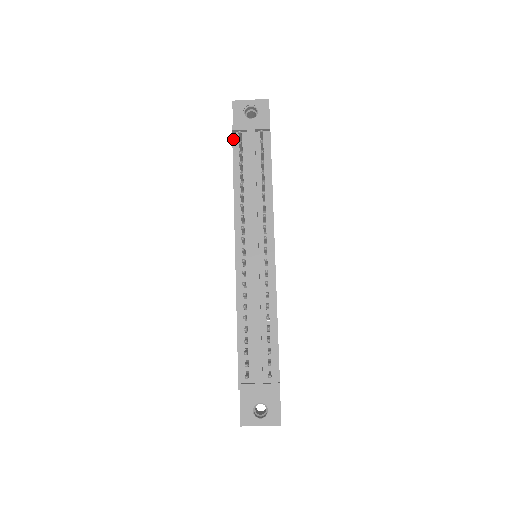
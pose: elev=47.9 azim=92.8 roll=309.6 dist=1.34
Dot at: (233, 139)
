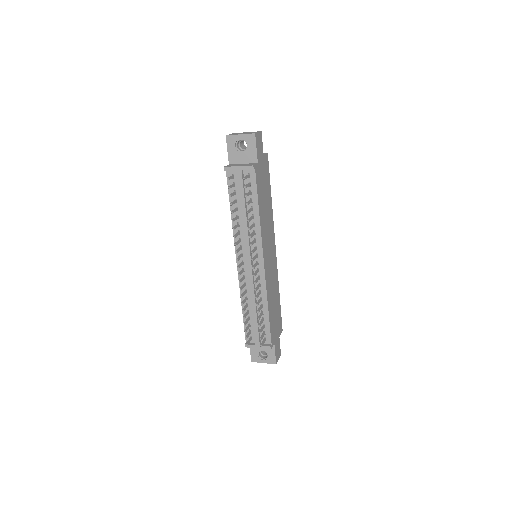
Dot at: (227, 176)
